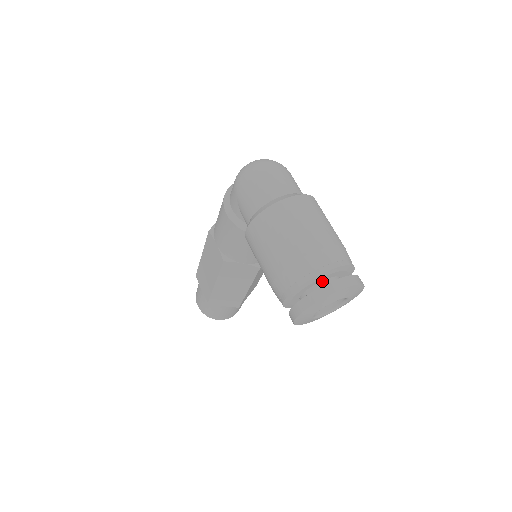
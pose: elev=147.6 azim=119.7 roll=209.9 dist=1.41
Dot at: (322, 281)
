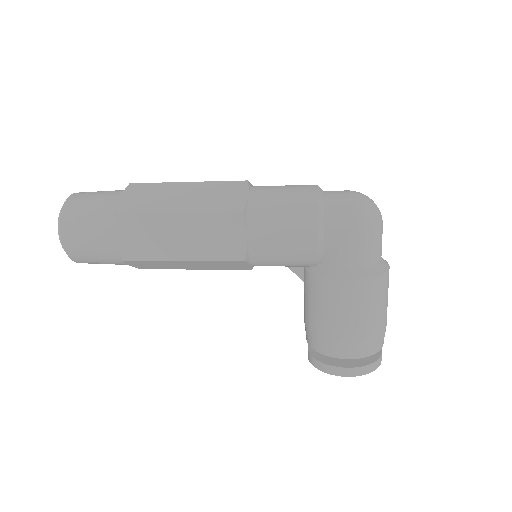
Dot at: occluded
